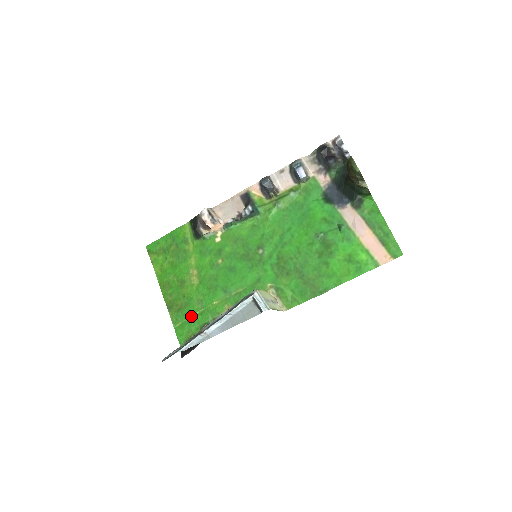
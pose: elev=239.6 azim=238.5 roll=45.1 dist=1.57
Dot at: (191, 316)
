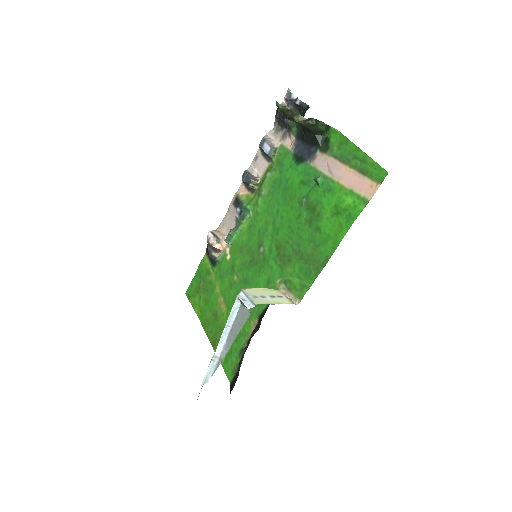
Dot at: occluded
